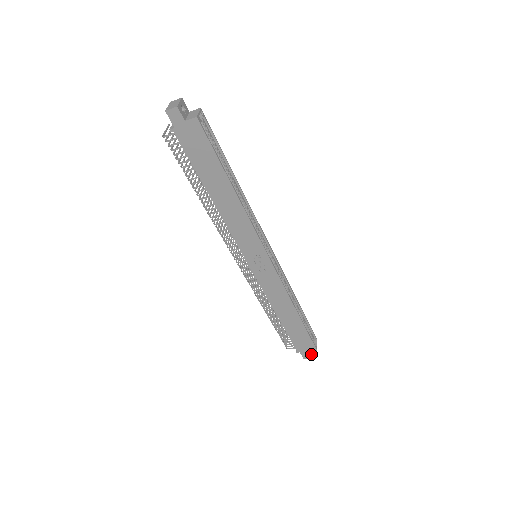
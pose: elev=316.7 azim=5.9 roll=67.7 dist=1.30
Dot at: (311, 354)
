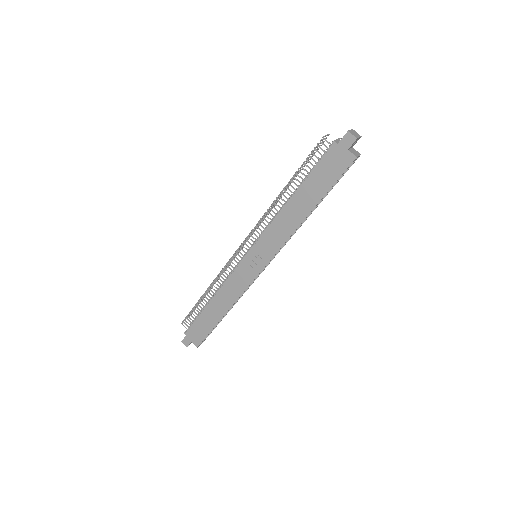
Dot at: occluded
